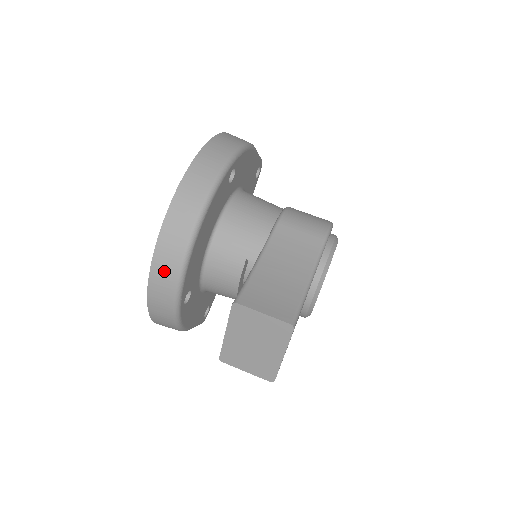
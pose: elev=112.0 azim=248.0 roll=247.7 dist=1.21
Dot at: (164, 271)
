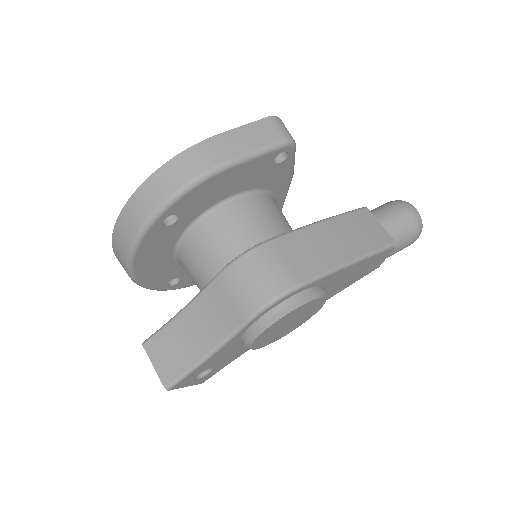
Dot at: occluded
